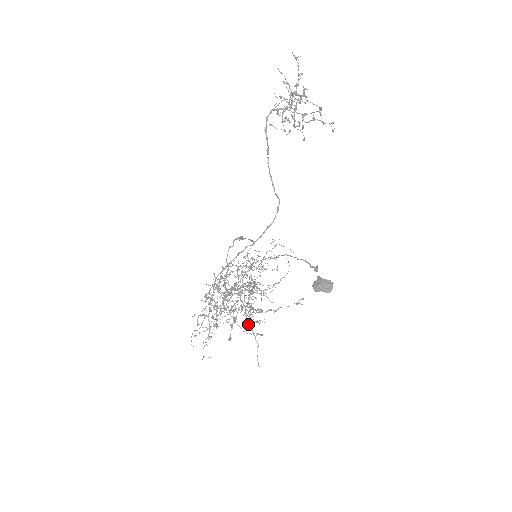
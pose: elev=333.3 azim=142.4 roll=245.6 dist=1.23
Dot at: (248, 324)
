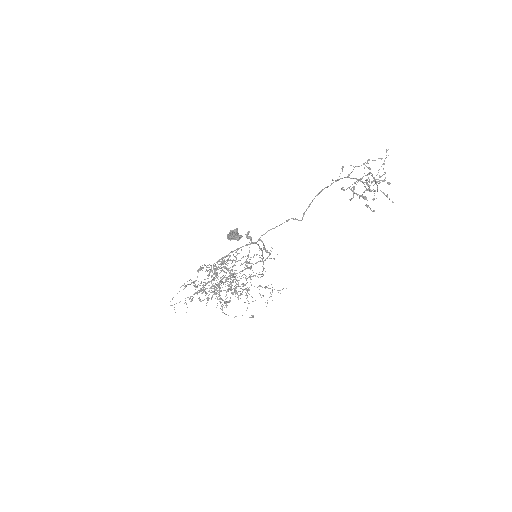
Dot at: occluded
